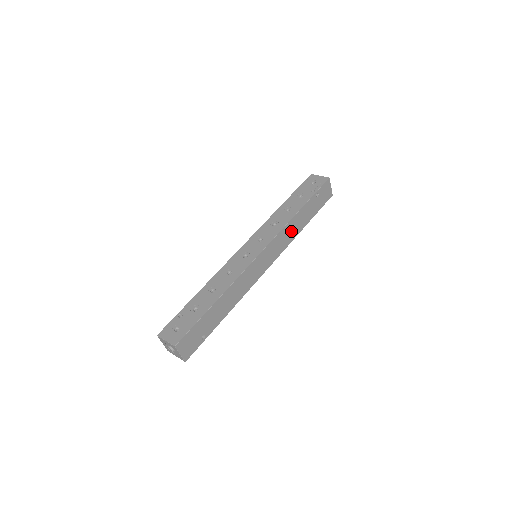
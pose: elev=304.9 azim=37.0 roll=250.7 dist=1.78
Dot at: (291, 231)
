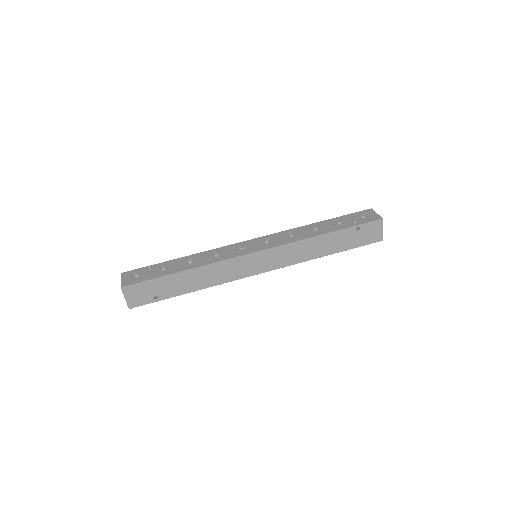
Dot at: (305, 250)
